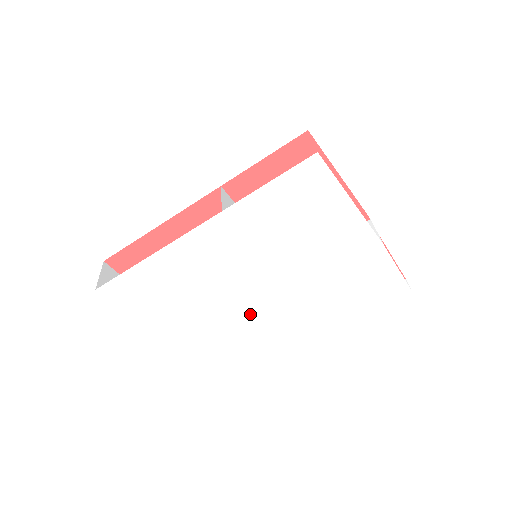
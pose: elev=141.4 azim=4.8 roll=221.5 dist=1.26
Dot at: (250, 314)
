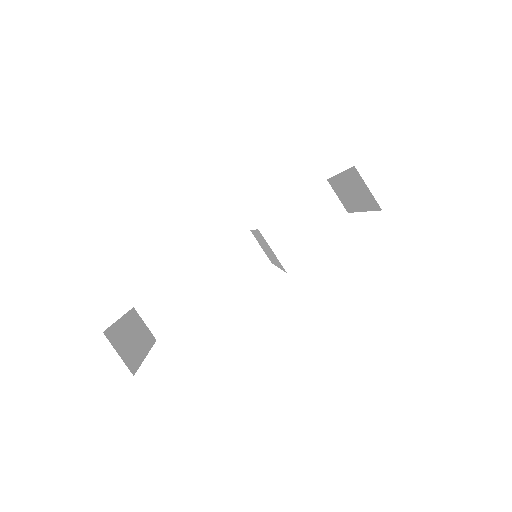
Dot at: occluded
